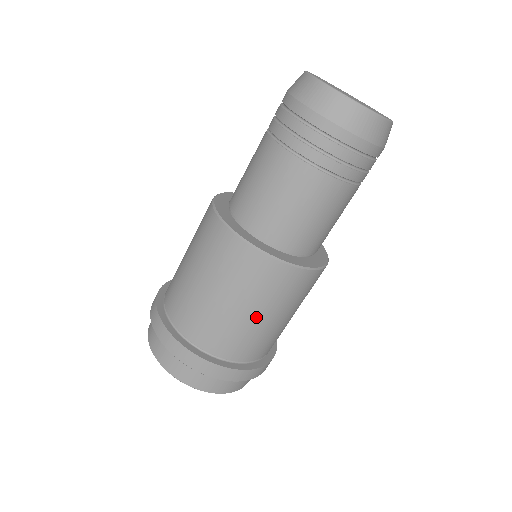
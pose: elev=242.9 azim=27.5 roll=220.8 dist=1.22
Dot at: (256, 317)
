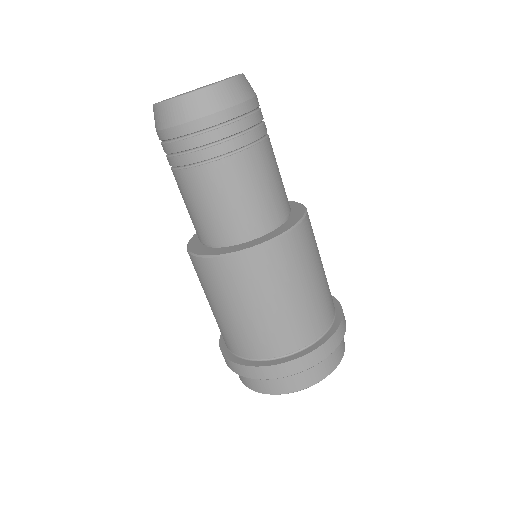
Dot at: (317, 277)
